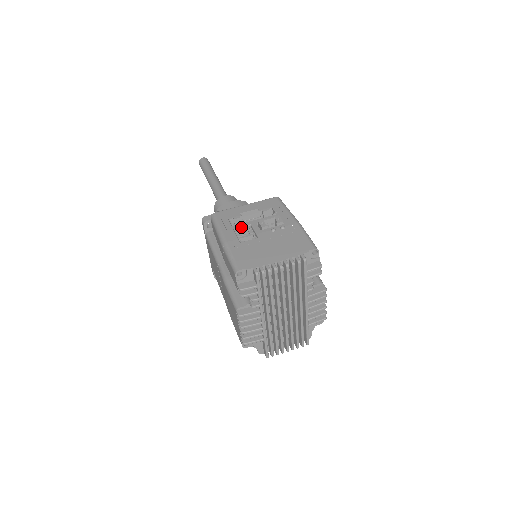
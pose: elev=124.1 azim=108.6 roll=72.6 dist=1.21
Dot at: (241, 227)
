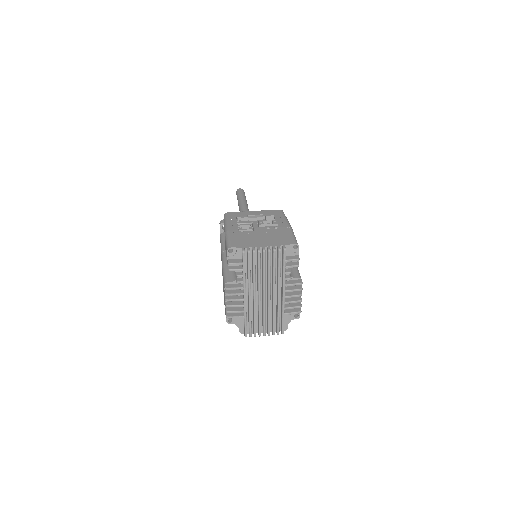
Dot at: (244, 223)
